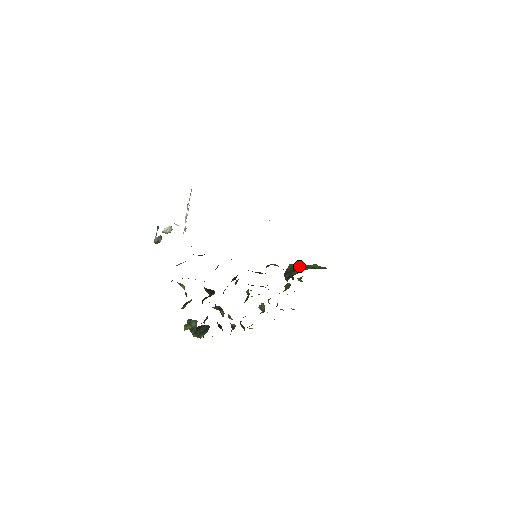
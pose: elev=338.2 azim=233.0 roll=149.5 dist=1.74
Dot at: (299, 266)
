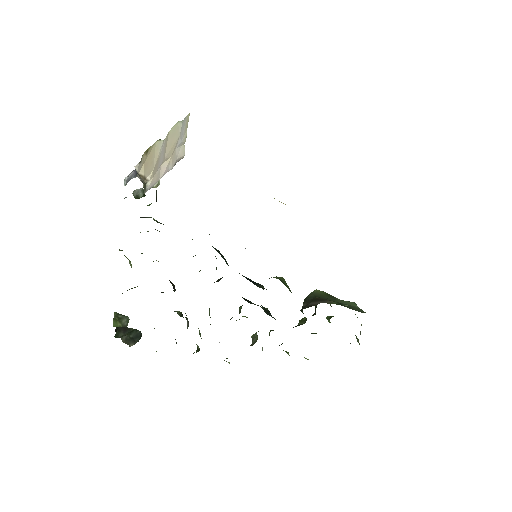
Dot at: (327, 296)
